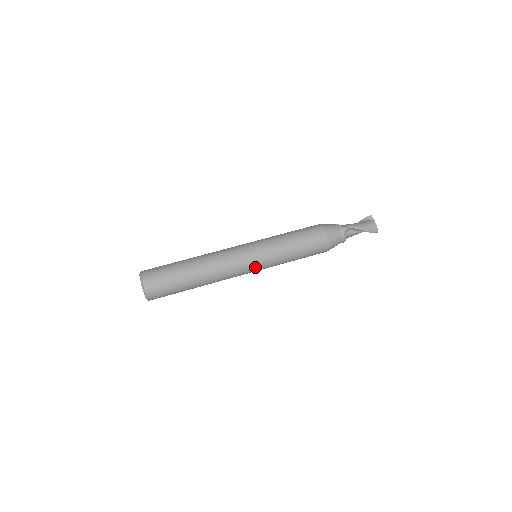
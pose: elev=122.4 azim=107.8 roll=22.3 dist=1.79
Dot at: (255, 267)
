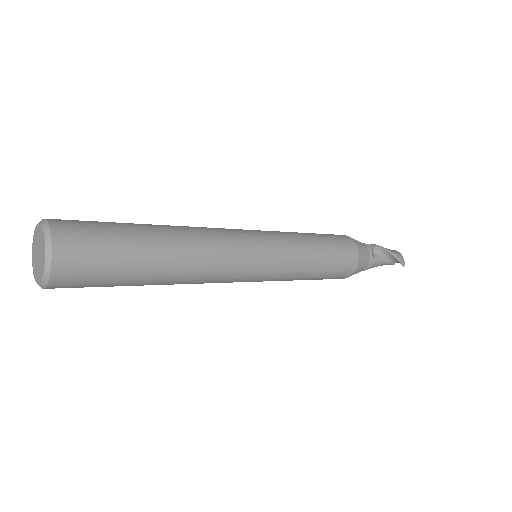
Dot at: (264, 261)
